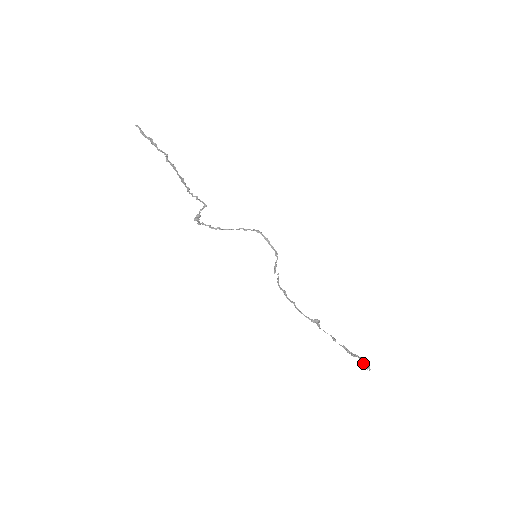
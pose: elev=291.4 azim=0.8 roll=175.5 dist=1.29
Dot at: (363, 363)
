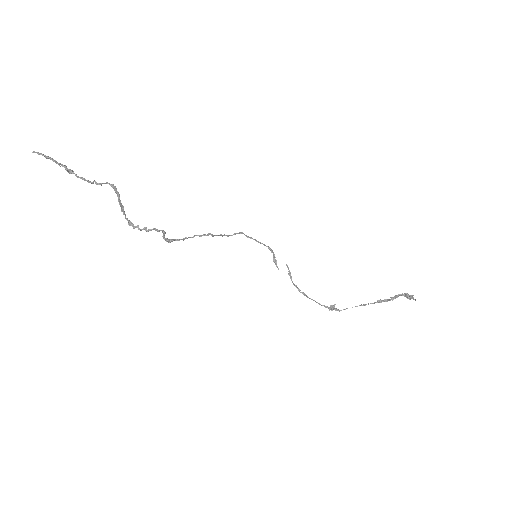
Dot at: (408, 295)
